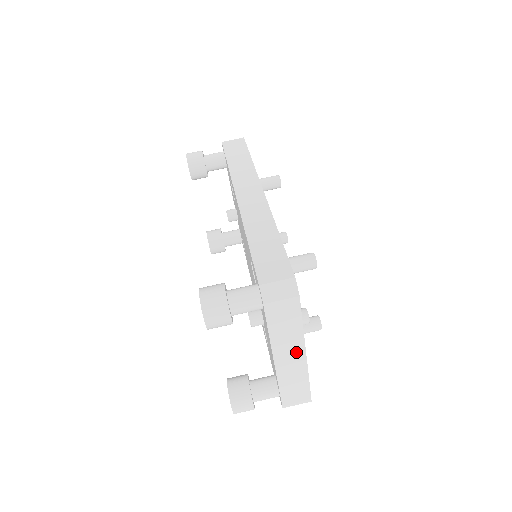
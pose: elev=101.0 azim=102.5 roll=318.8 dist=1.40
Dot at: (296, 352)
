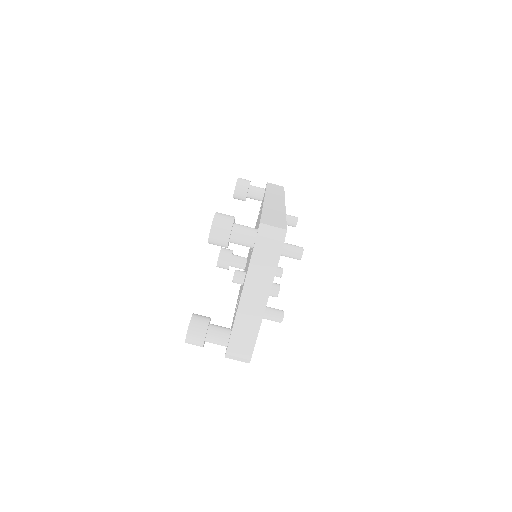
Dot at: (260, 297)
